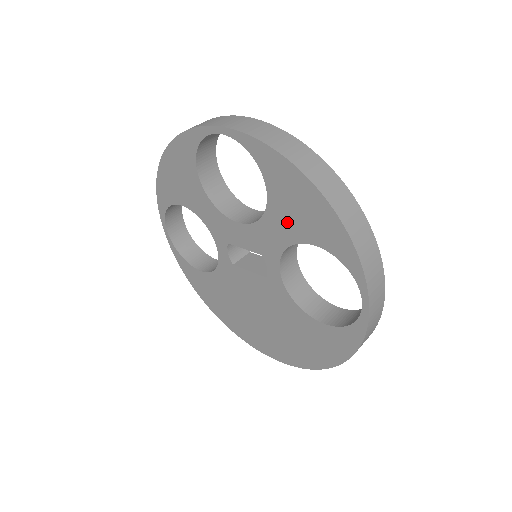
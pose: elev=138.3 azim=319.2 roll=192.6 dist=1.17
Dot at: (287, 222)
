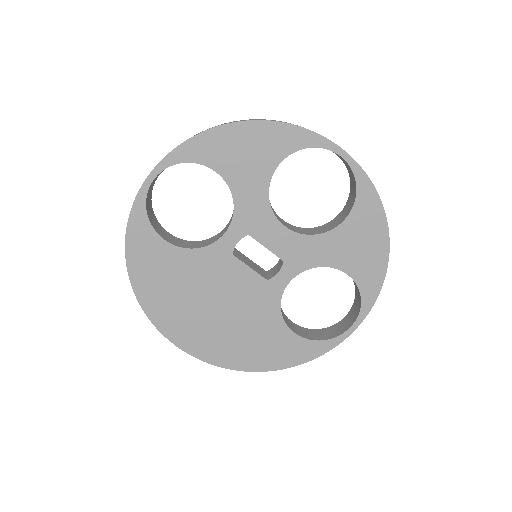
Dot at: (340, 250)
